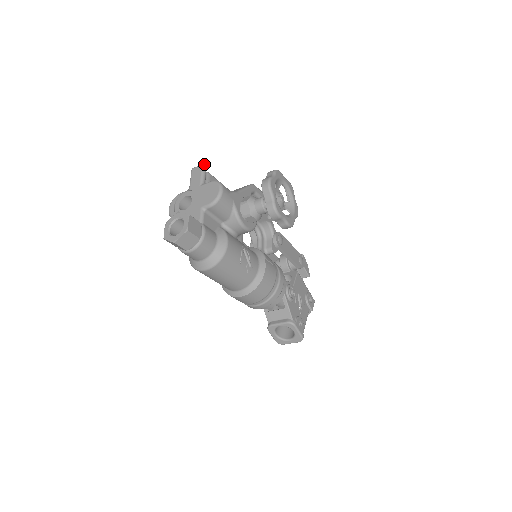
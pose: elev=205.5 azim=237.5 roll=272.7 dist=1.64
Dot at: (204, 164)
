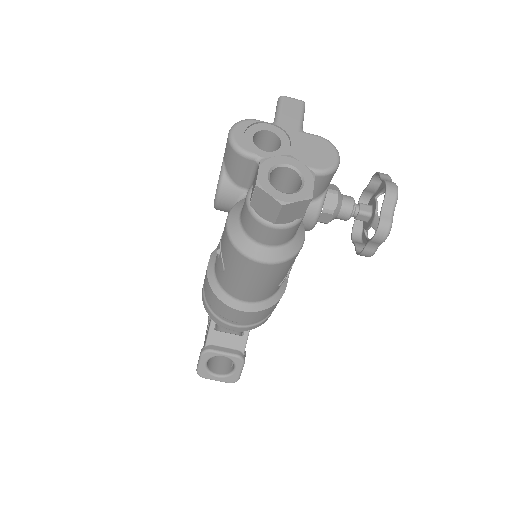
Dot at: occluded
